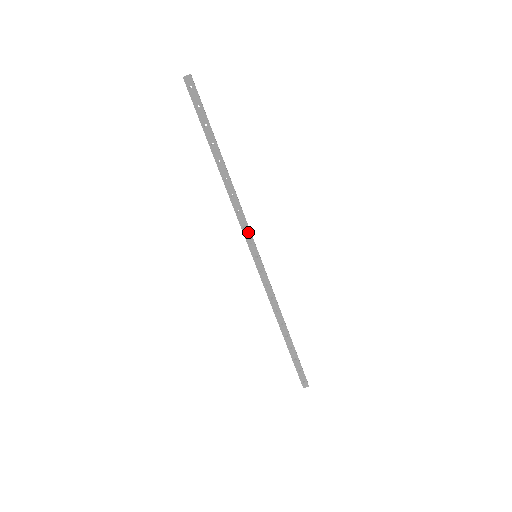
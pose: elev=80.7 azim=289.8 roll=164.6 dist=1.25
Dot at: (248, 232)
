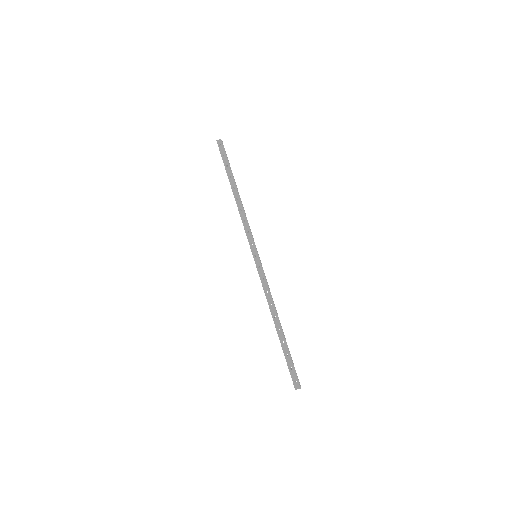
Dot at: (250, 236)
